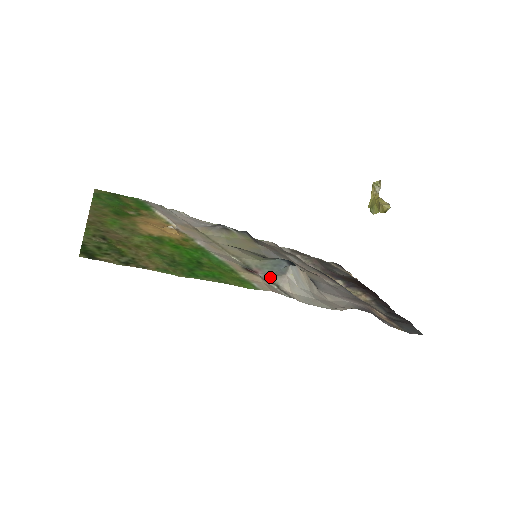
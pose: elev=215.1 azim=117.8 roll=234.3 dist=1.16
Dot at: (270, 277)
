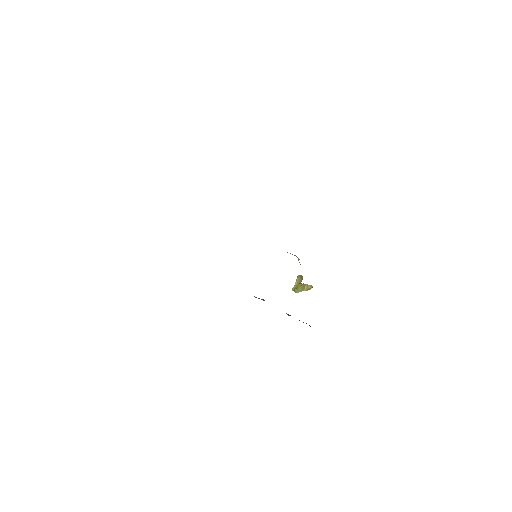
Dot at: (287, 252)
